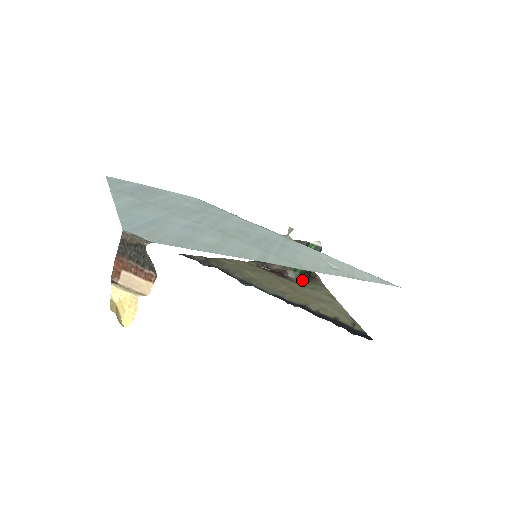
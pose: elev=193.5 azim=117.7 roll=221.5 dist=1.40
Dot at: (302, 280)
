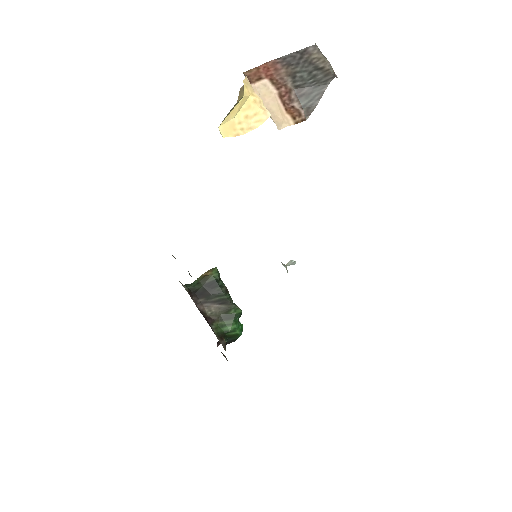
Dot at: (222, 342)
